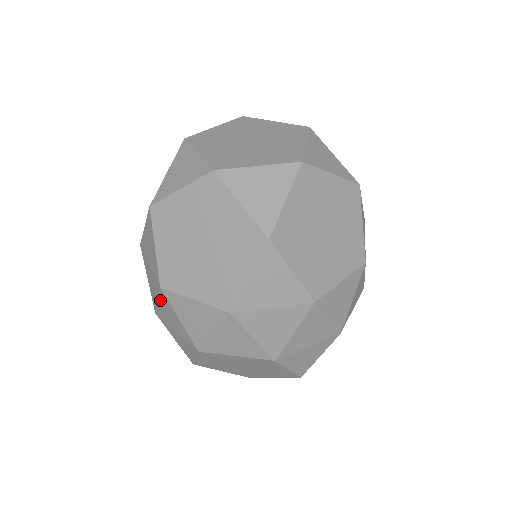
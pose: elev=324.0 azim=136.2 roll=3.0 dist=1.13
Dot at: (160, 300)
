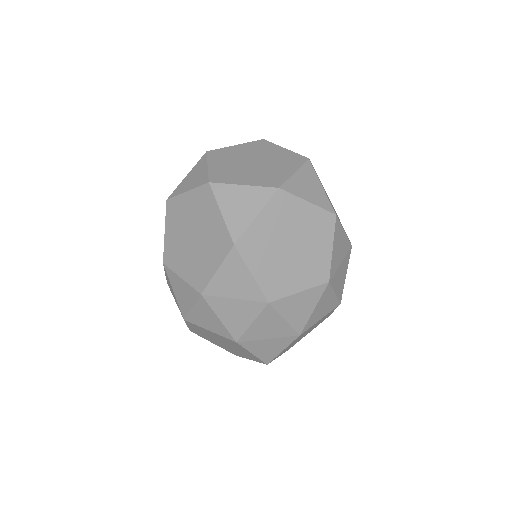
Dot at: (165, 273)
